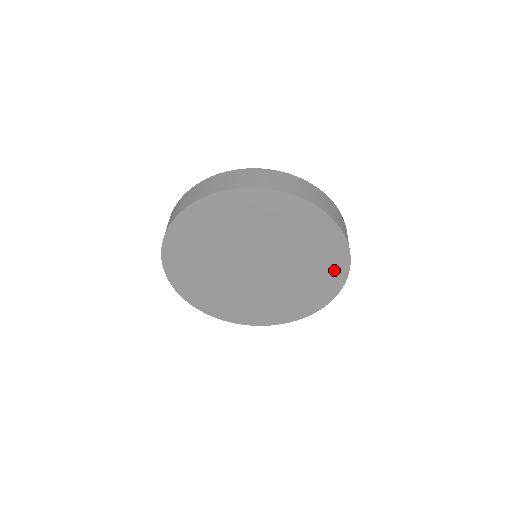
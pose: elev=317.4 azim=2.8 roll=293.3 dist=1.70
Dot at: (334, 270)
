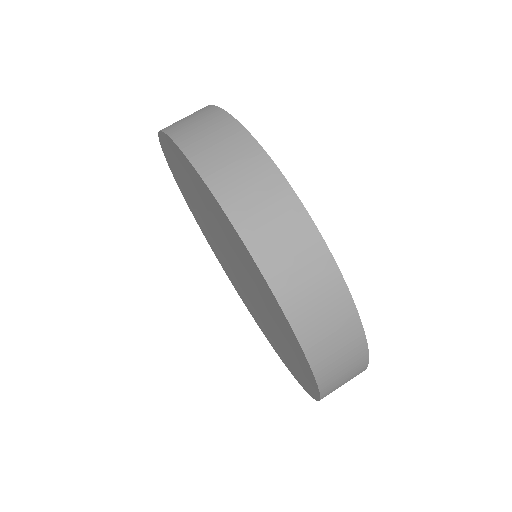
Dot at: (274, 303)
